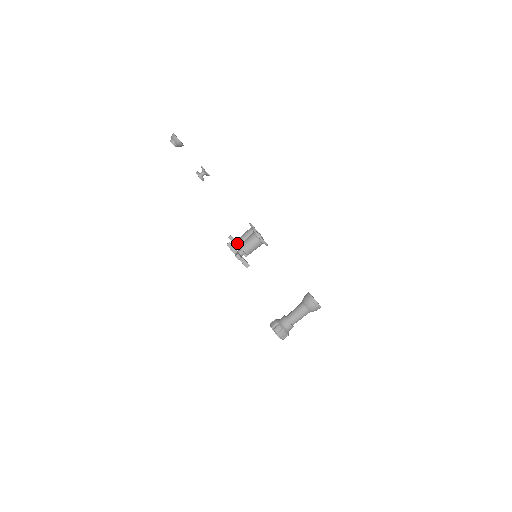
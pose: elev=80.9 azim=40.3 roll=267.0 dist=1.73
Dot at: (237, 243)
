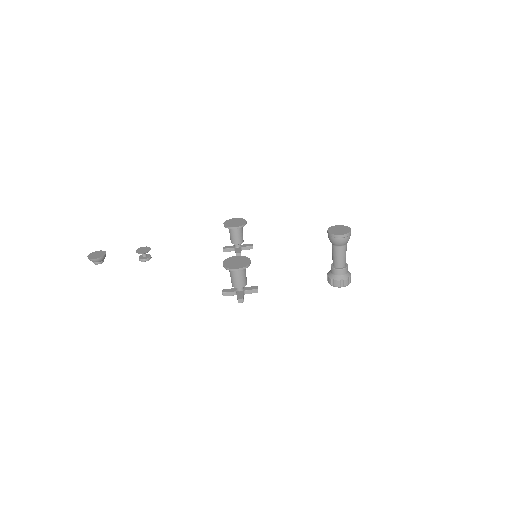
Dot at: (234, 249)
